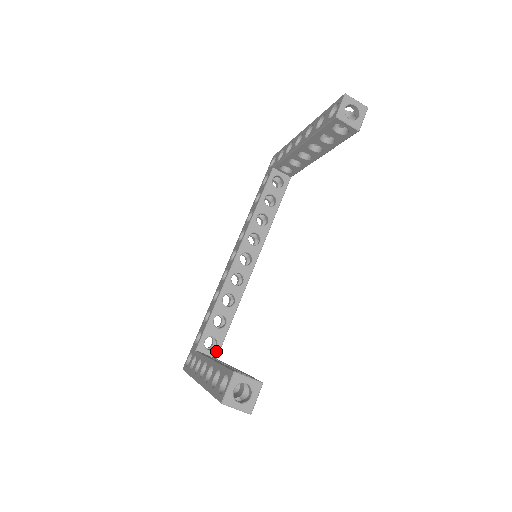
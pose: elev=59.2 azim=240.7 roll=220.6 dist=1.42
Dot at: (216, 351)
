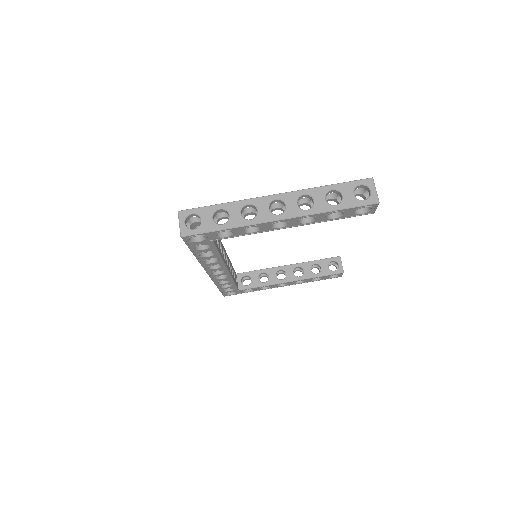
Dot at: occluded
